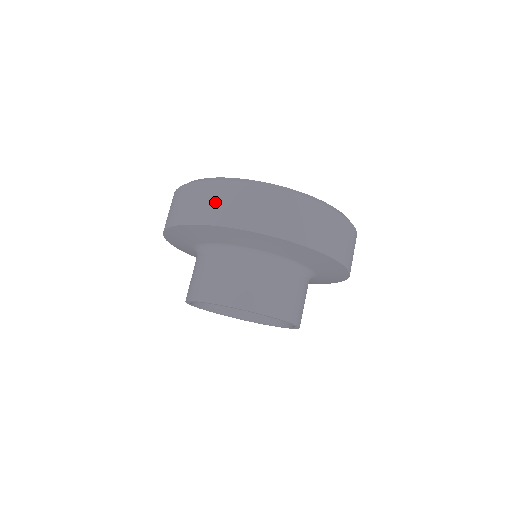
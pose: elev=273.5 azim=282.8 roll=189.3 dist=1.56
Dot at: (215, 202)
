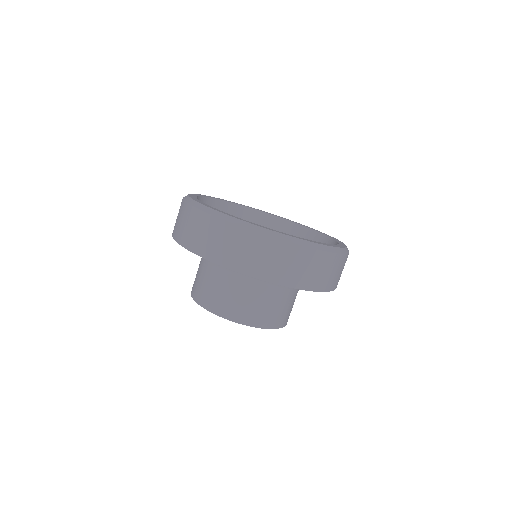
Dot at: (226, 244)
